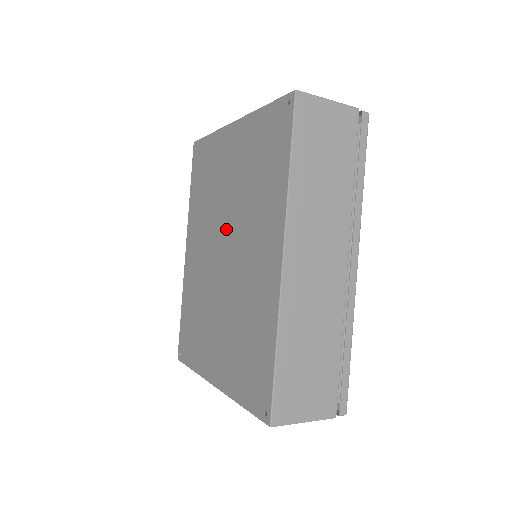
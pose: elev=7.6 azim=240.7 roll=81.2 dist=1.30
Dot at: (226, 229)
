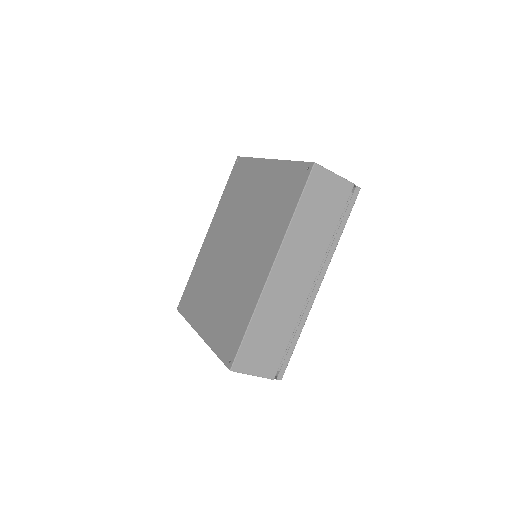
Dot at: (241, 232)
